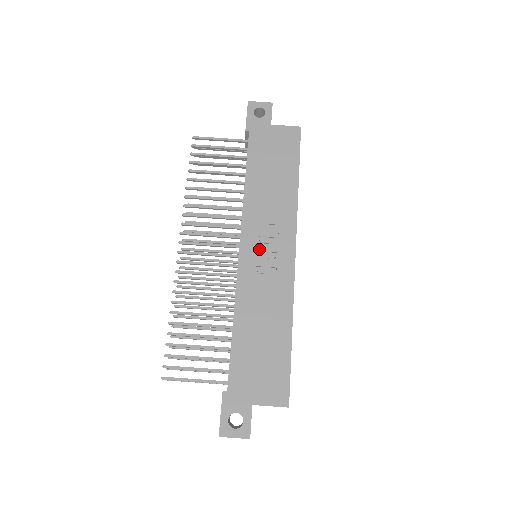
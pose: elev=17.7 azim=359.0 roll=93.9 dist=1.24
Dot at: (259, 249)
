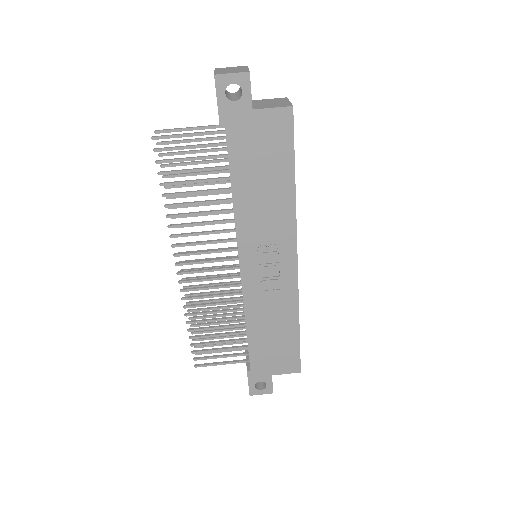
Dot at: (260, 263)
